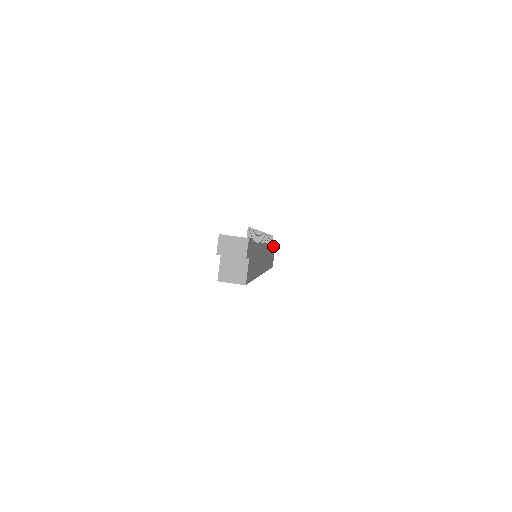
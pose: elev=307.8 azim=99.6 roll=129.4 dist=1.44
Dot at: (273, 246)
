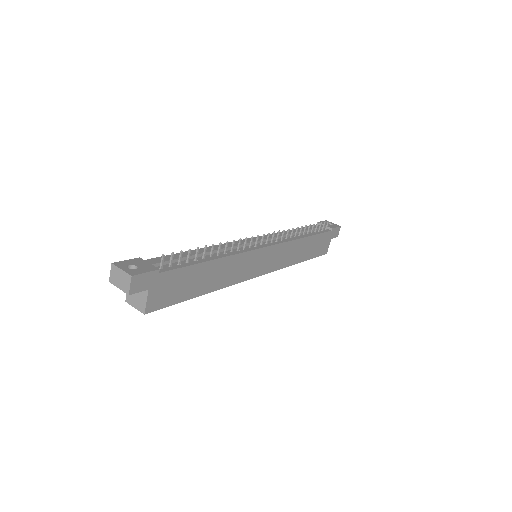
Dot at: (318, 235)
